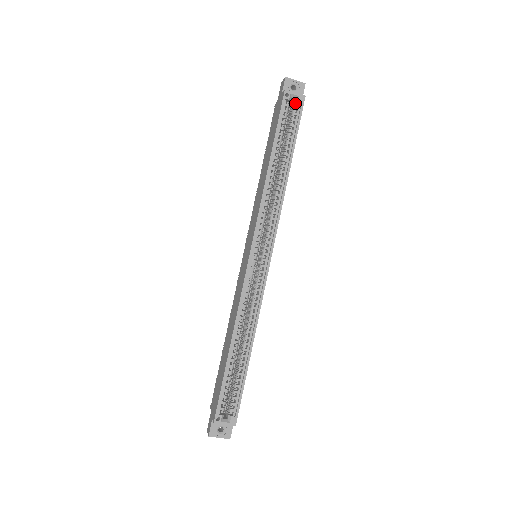
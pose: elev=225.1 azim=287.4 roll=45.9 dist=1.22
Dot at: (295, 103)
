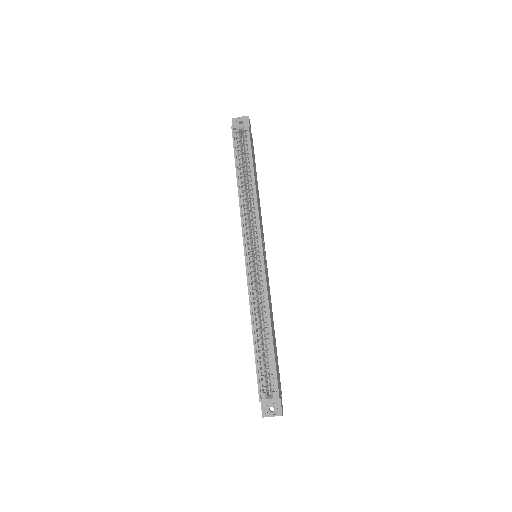
Dot at: (243, 132)
